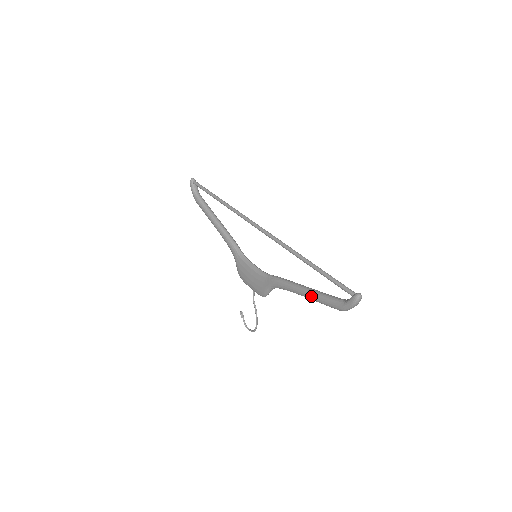
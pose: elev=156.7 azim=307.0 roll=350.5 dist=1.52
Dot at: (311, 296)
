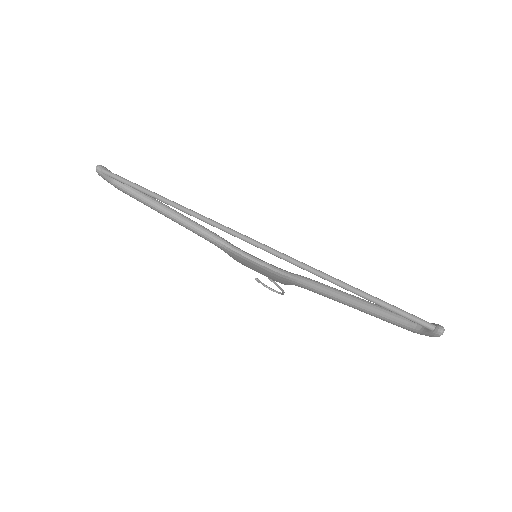
Dot at: occluded
